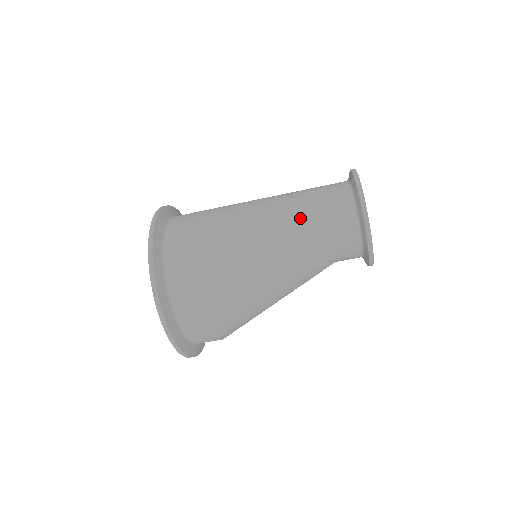
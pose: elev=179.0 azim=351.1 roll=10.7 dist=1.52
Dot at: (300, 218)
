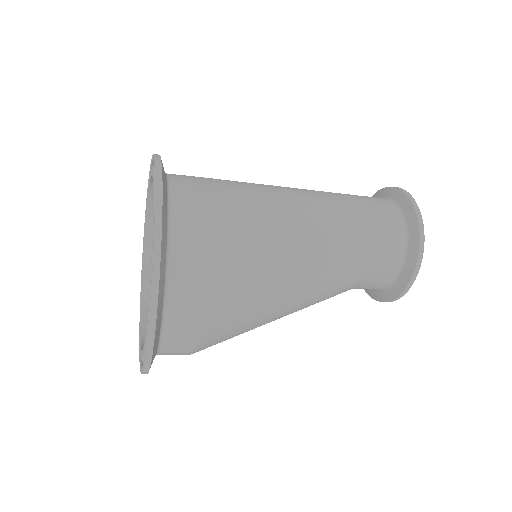
Dot at: (347, 256)
